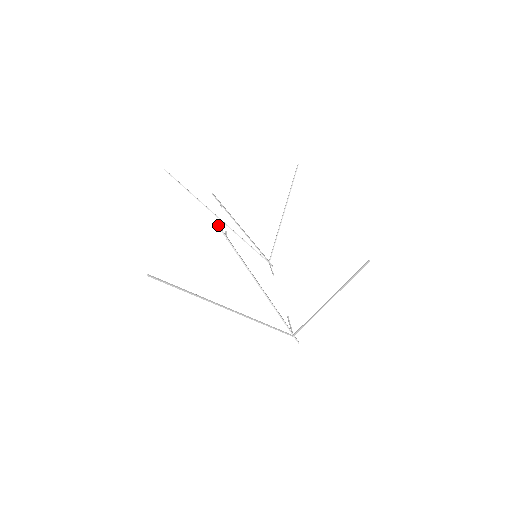
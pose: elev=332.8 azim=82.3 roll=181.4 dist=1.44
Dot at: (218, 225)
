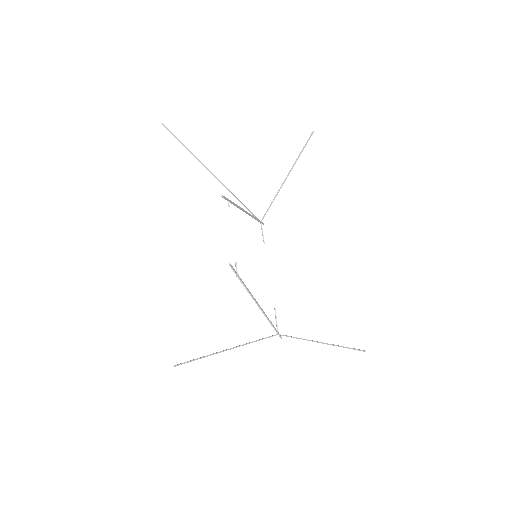
Dot at: (231, 267)
